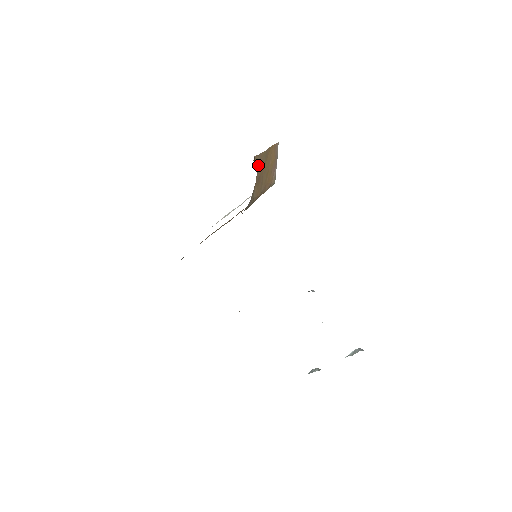
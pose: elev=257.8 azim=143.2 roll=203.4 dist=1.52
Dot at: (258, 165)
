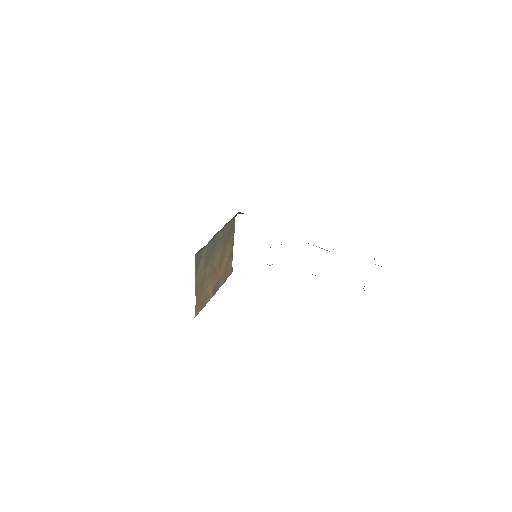
Dot at: occluded
